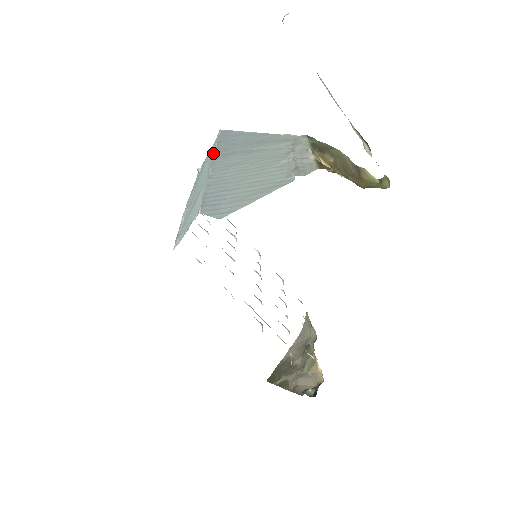
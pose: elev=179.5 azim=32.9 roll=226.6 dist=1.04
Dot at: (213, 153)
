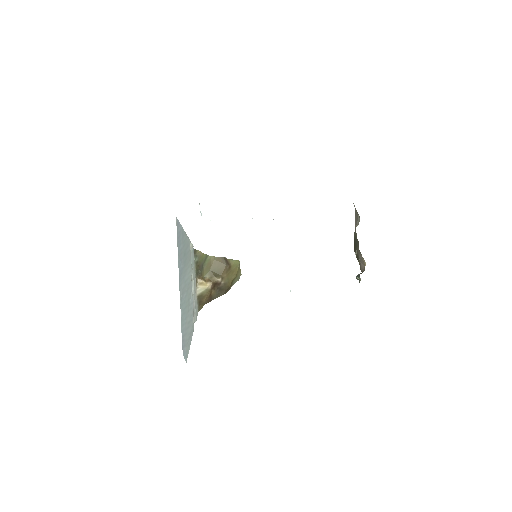
Dot at: (179, 265)
